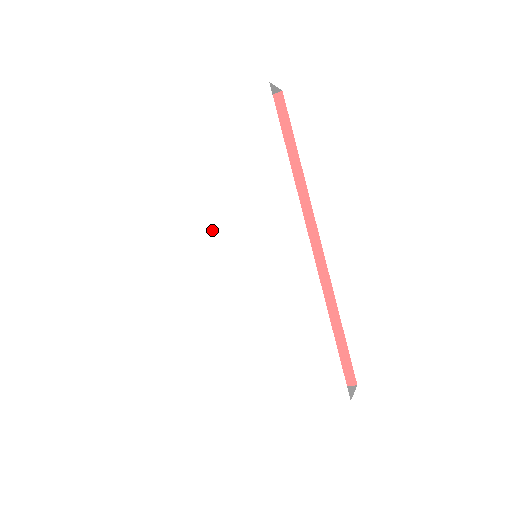
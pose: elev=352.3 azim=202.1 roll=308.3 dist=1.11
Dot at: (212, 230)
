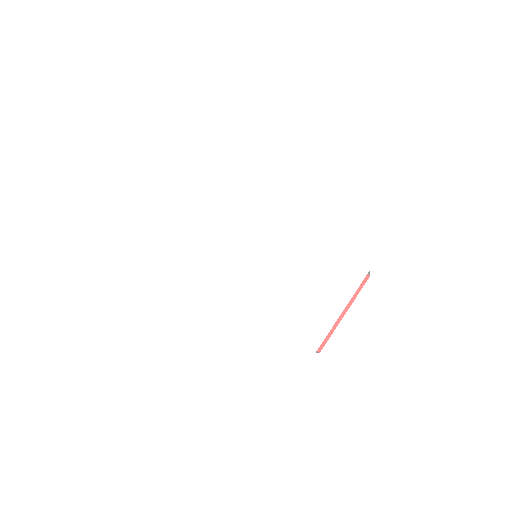
Dot at: (221, 258)
